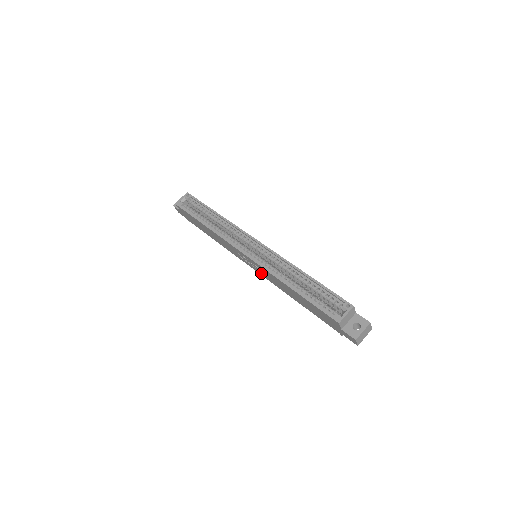
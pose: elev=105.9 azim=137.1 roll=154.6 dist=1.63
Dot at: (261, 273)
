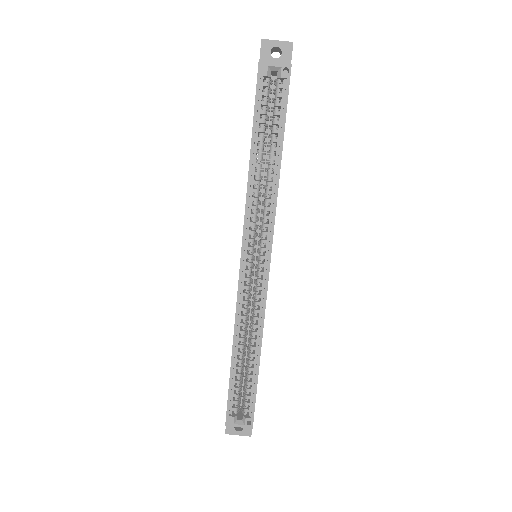
Dot at: occluded
